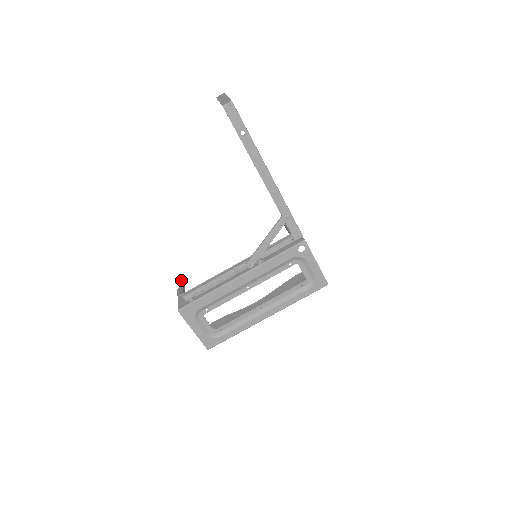
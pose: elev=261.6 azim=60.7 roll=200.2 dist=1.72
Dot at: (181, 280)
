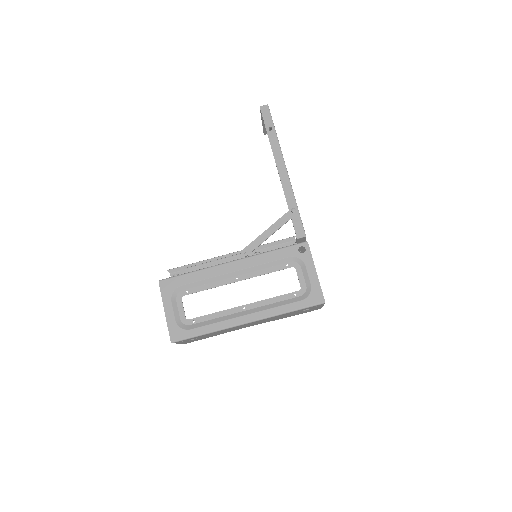
Dot at: occluded
